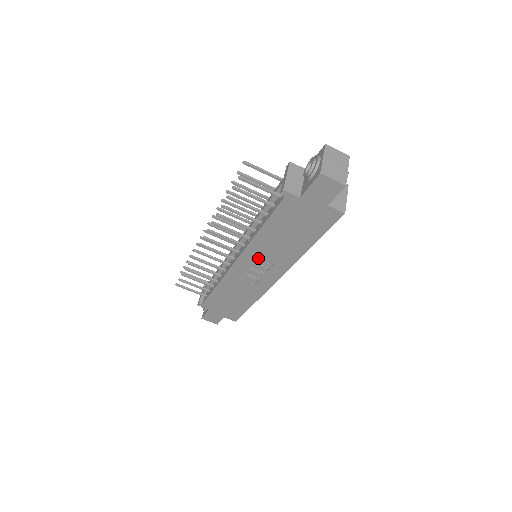
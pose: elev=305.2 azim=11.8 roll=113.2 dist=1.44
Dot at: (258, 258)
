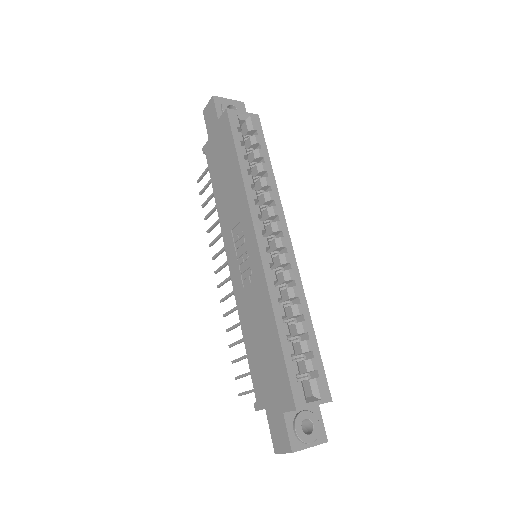
Dot at: (234, 236)
